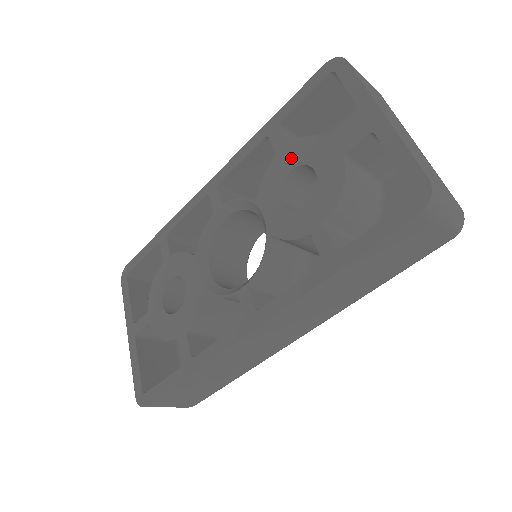
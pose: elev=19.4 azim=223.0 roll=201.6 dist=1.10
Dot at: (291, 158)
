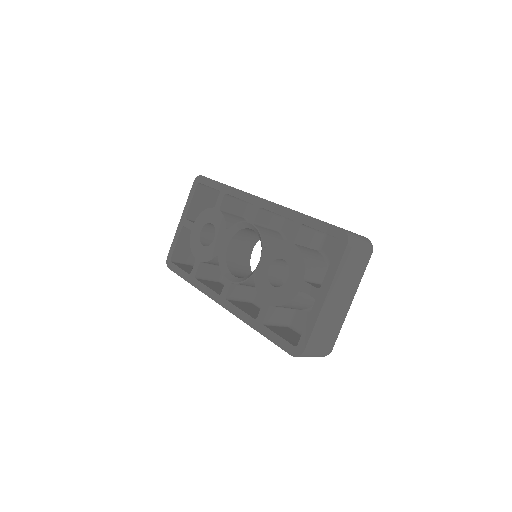
Dot at: (289, 254)
